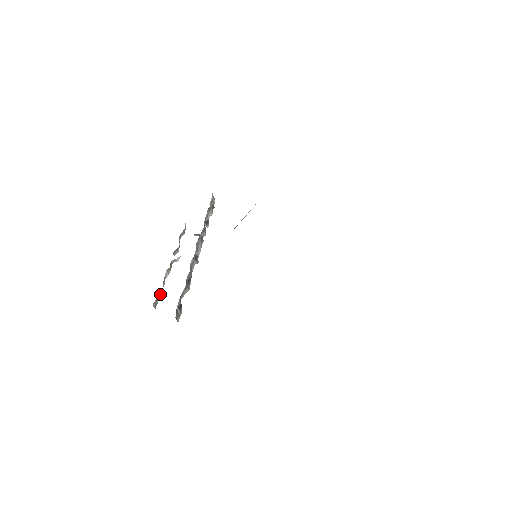
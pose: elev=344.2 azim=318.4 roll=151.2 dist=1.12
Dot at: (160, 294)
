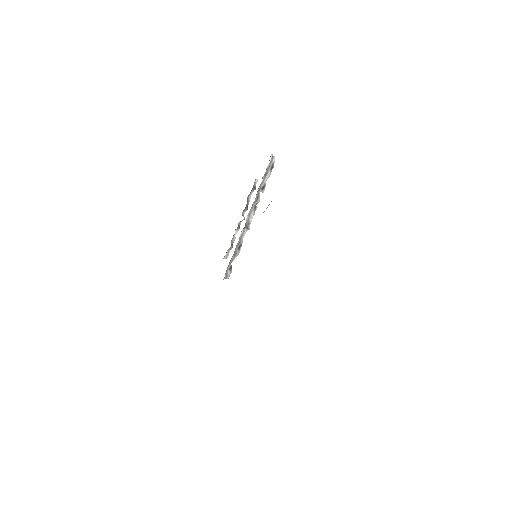
Dot at: (230, 249)
